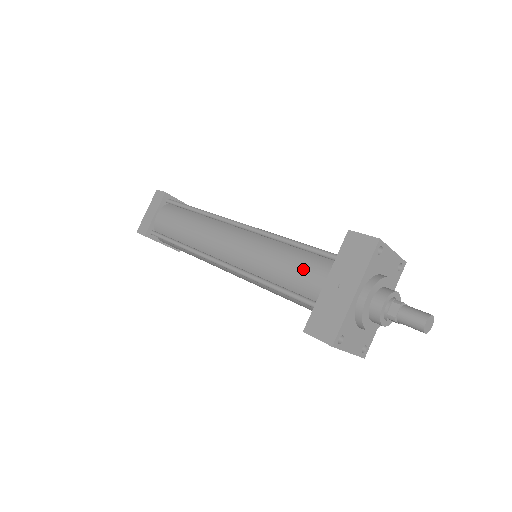
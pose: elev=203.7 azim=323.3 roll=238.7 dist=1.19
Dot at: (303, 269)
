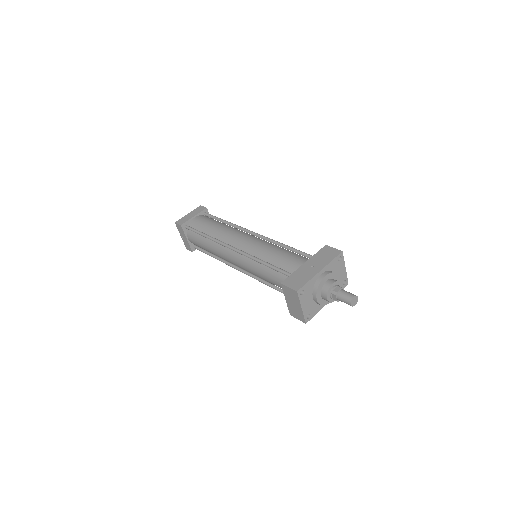
Dot at: (291, 258)
